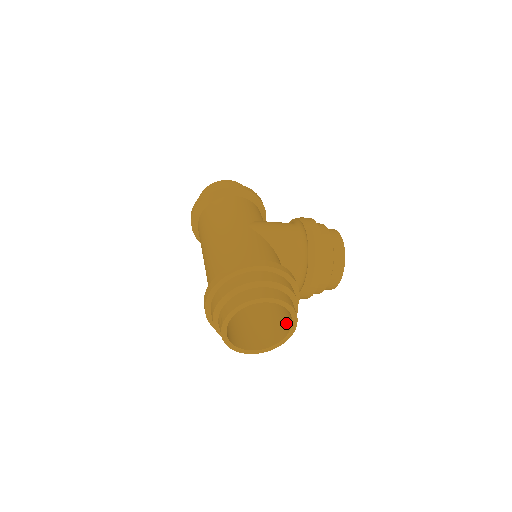
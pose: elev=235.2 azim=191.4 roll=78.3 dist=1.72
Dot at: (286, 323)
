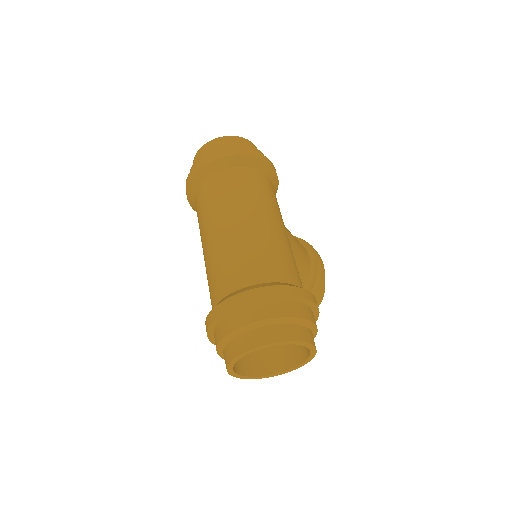
Dot at: (279, 360)
